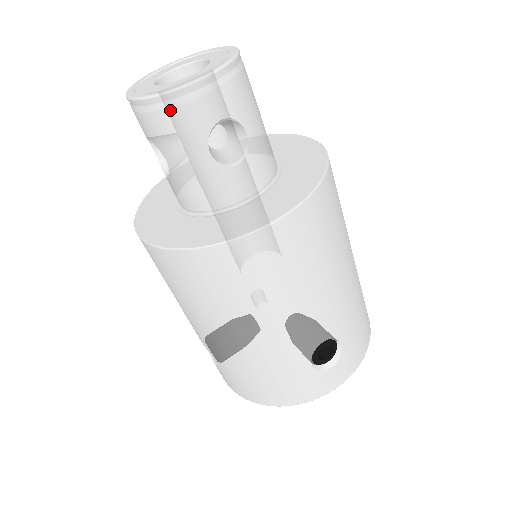
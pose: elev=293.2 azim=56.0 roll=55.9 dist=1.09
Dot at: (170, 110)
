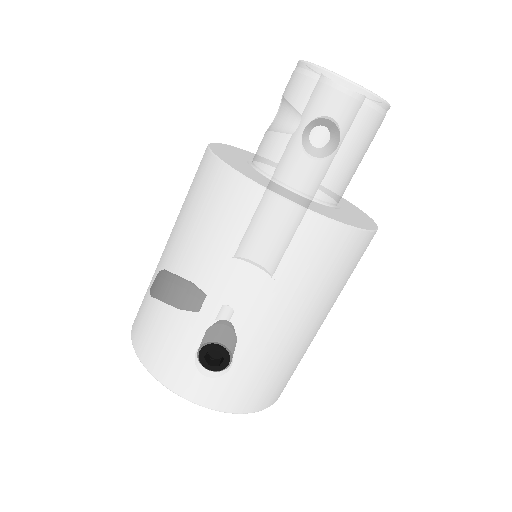
Dot at: (311, 80)
